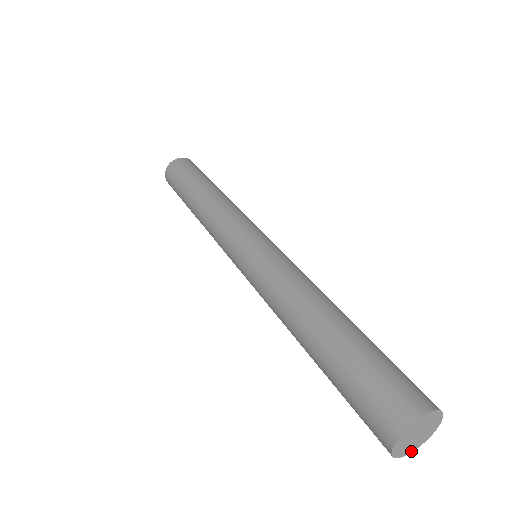
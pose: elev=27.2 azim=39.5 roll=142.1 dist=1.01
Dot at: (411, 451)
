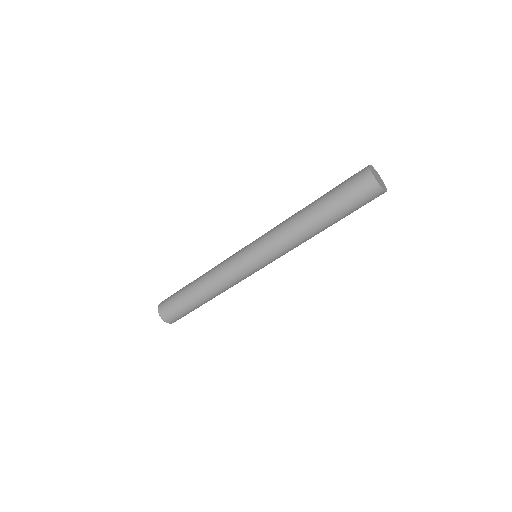
Dot at: (384, 190)
